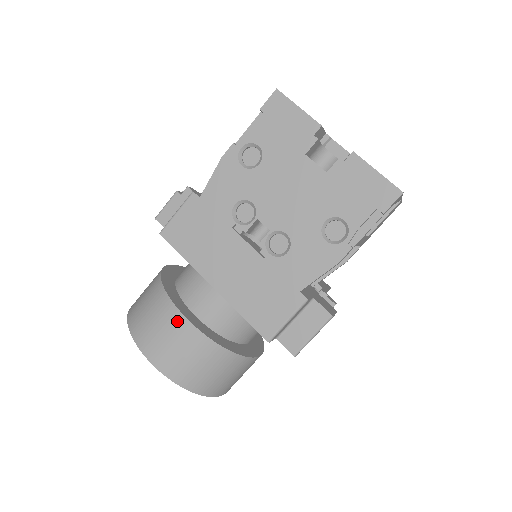
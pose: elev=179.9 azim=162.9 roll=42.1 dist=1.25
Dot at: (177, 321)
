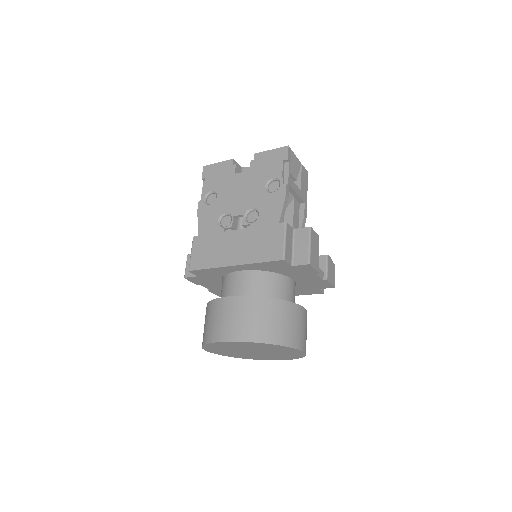
Dot at: (228, 303)
